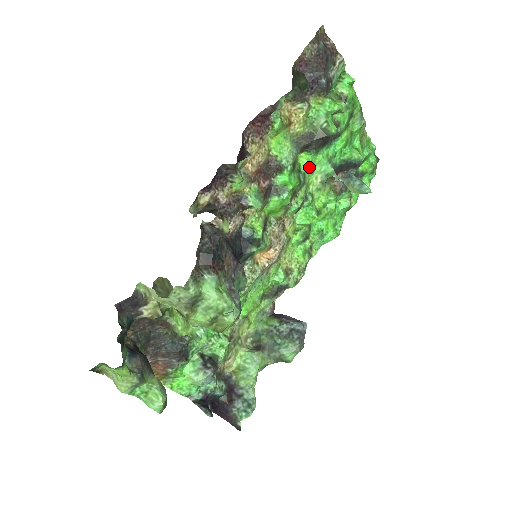
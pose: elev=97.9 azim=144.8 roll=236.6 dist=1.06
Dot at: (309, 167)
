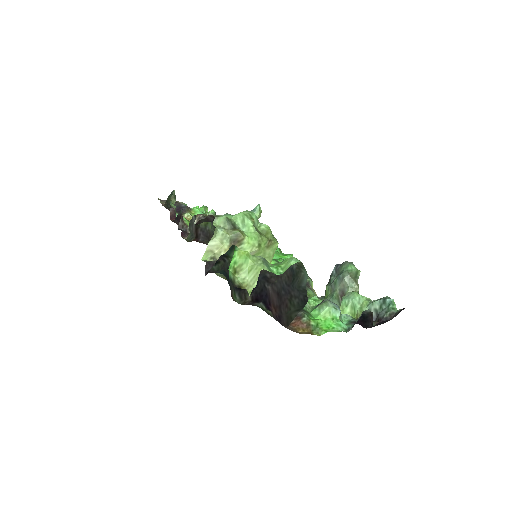
Dot at: occluded
